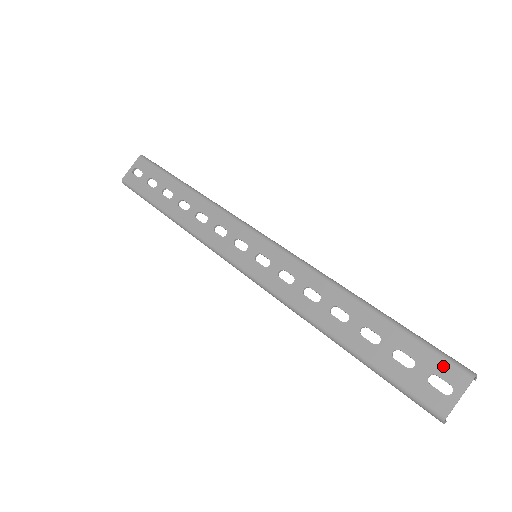
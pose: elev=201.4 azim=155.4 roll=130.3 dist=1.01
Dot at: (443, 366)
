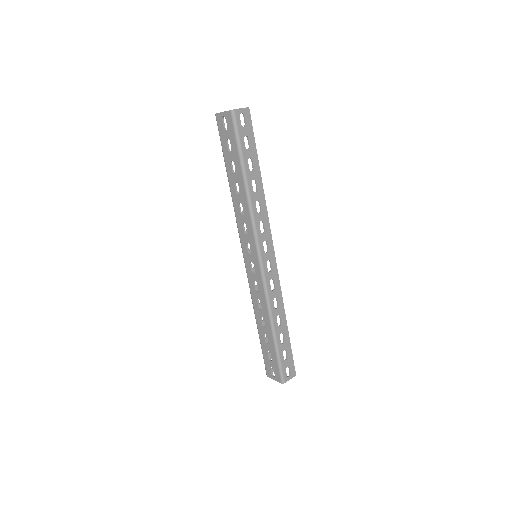
Dot at: (277, 372)
